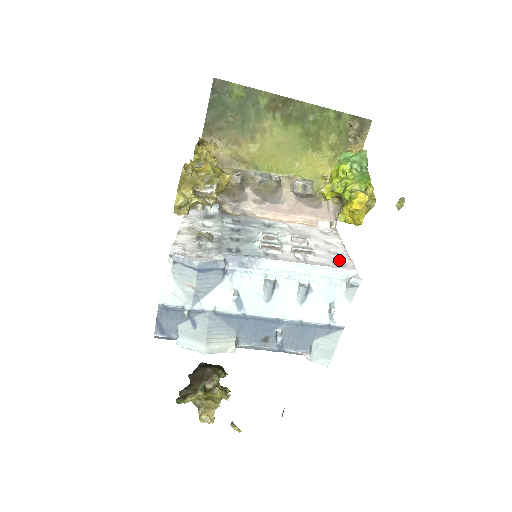
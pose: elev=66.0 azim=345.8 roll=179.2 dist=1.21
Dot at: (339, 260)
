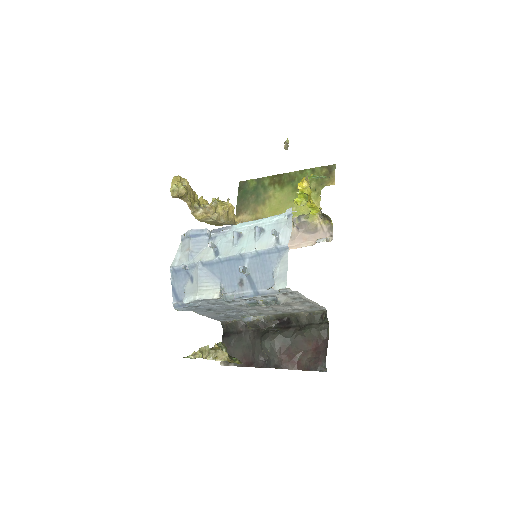
Dot at: occluded
